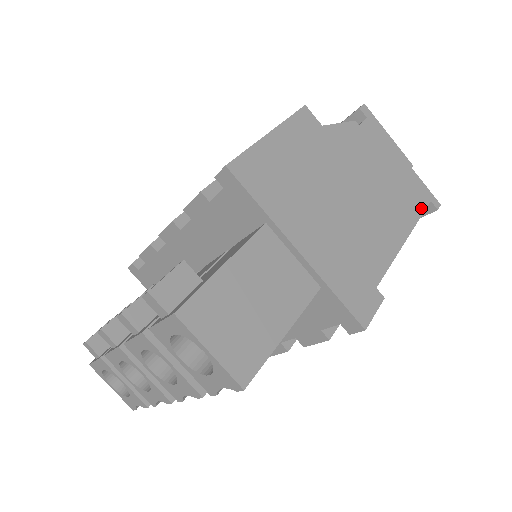
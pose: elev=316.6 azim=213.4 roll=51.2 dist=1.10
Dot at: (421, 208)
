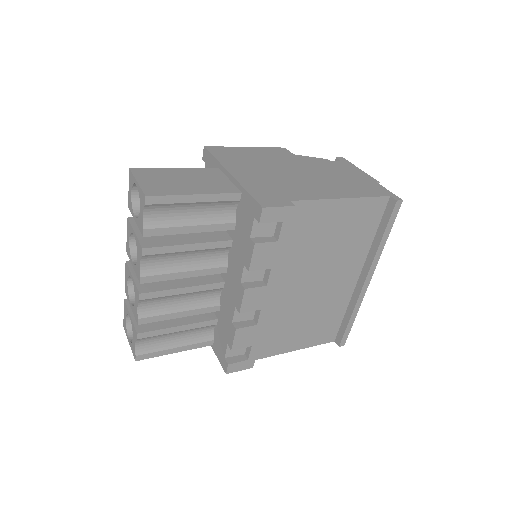
Dot at: (374, 195)
